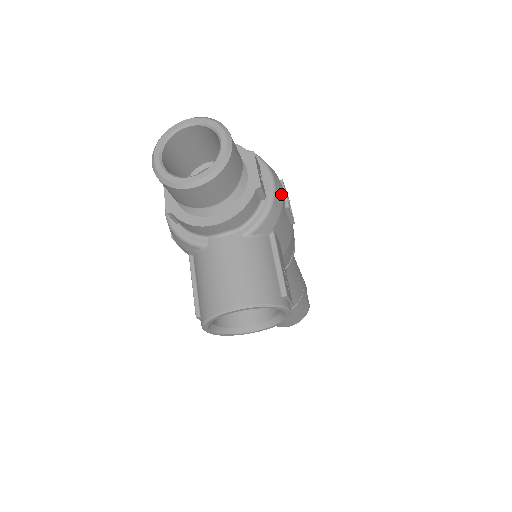
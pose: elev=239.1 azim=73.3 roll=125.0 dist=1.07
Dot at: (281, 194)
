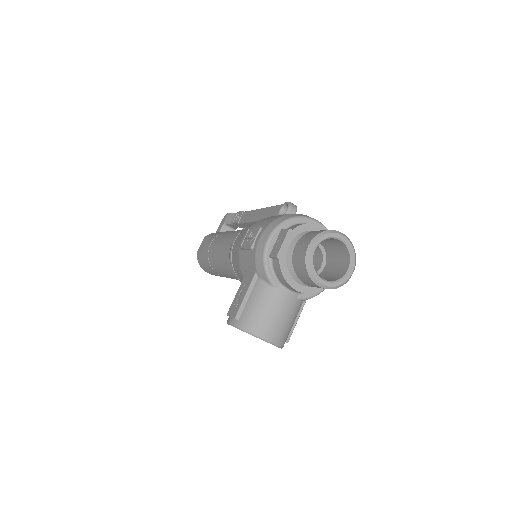
Dot at: occluded
